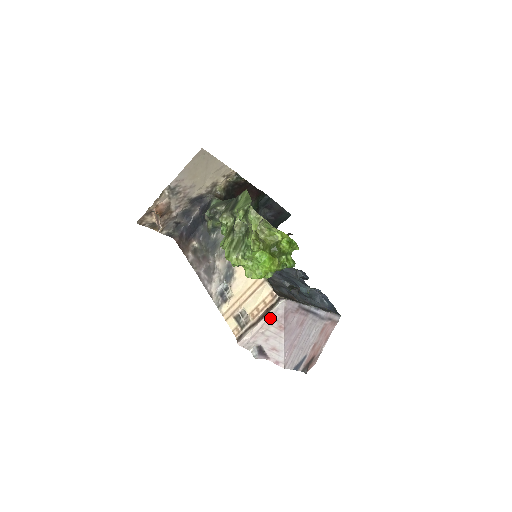
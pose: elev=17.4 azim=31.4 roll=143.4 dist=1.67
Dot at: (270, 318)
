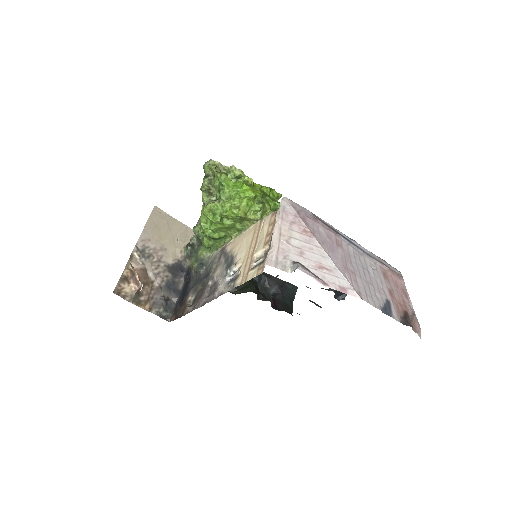
Dot at: (283, 220)
